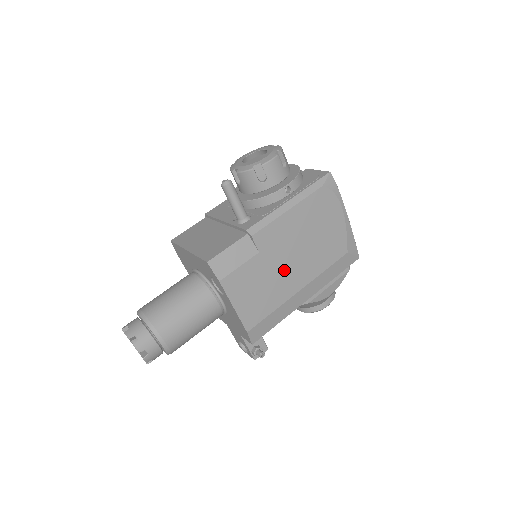
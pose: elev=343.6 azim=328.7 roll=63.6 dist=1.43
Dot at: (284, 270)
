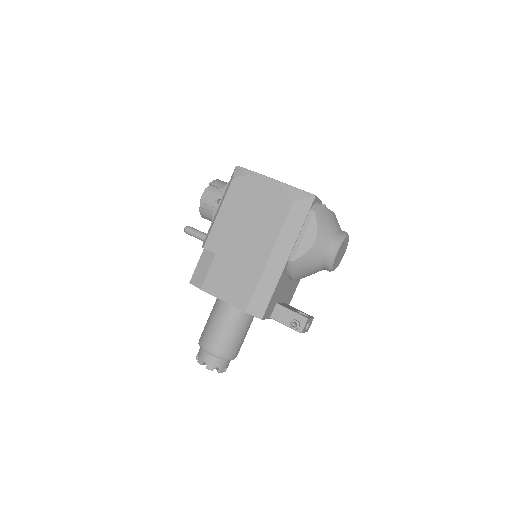
Dot at: (244, 252)
